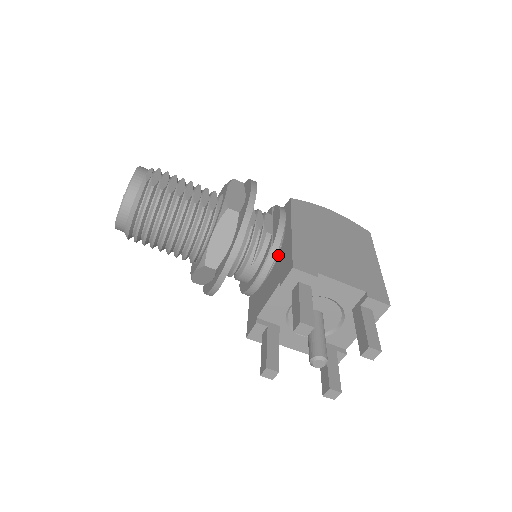
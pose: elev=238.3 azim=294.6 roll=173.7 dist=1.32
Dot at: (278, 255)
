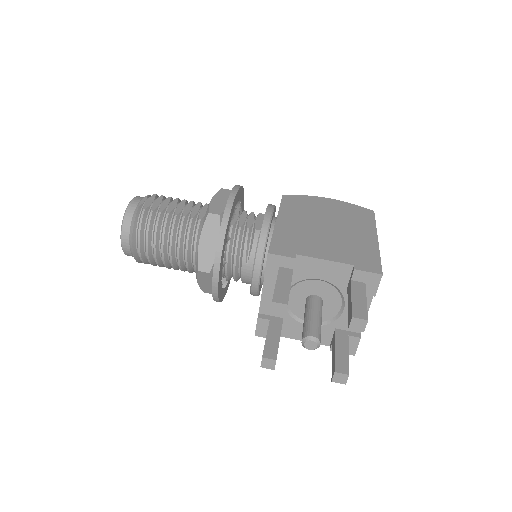
Dot at: occluded
